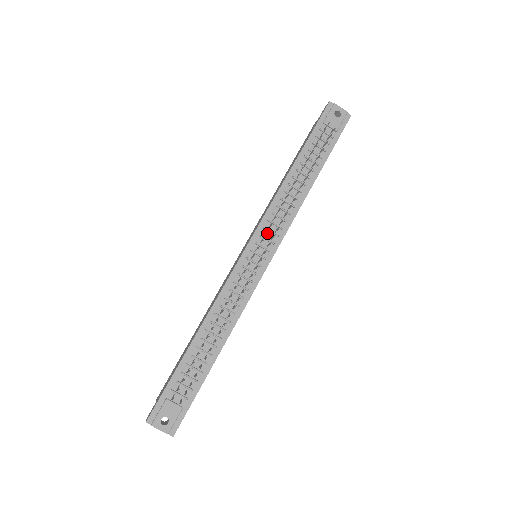
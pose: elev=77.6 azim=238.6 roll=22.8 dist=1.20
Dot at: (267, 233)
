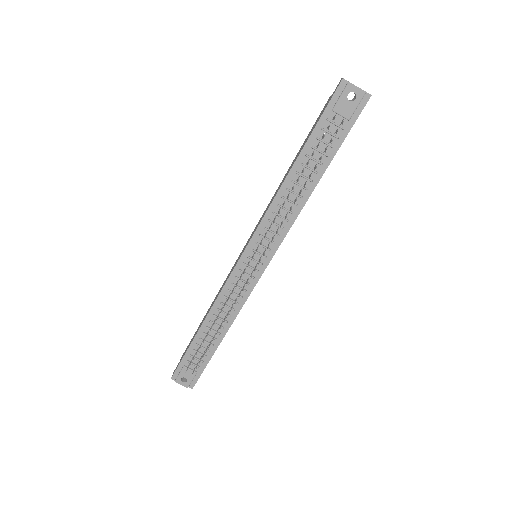
Dot at: (263, 240)
